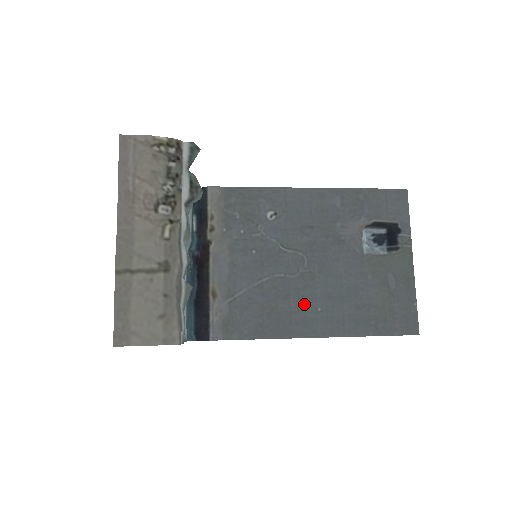
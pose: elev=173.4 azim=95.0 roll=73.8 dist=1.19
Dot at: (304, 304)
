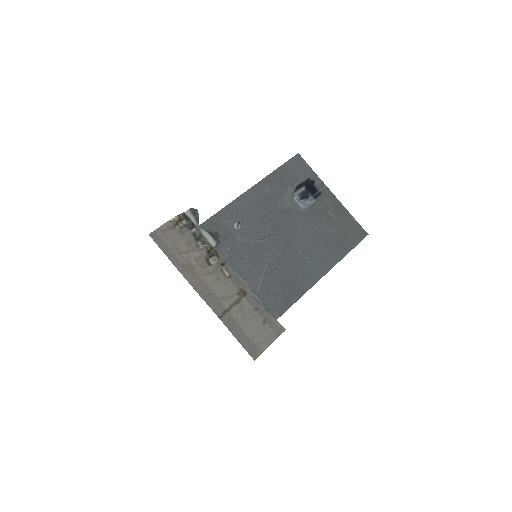
Dot at: (298, 265)
